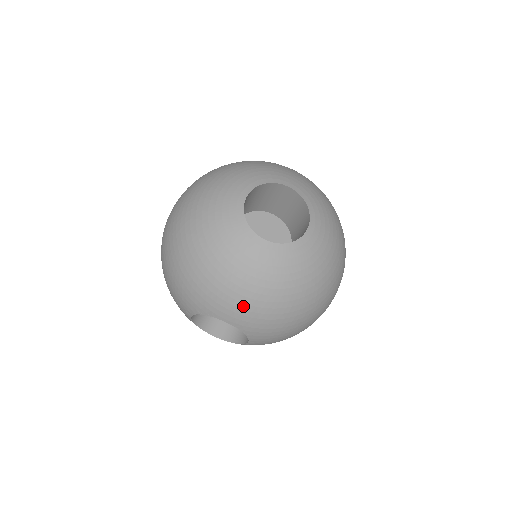
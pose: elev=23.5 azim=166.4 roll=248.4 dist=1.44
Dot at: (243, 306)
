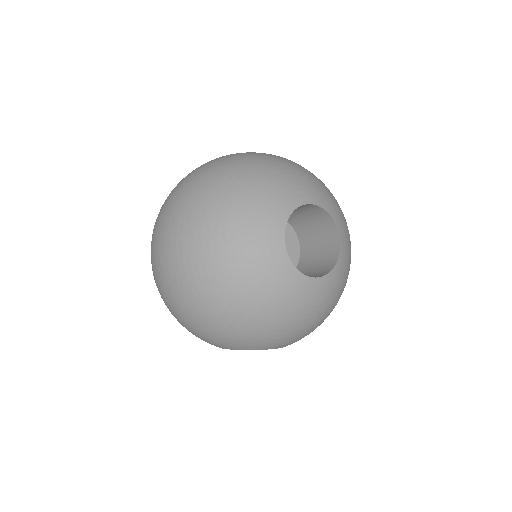
Dot at: (294, 336)
